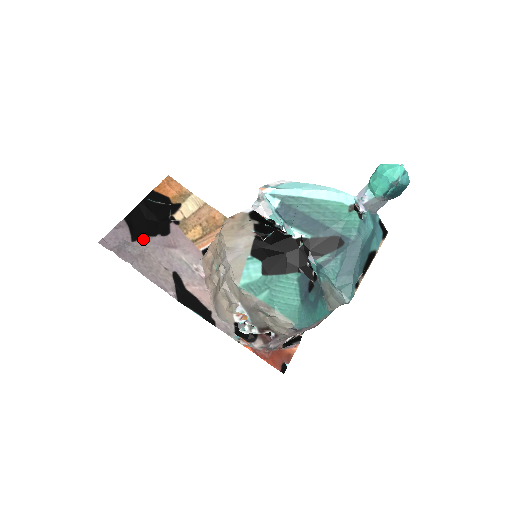
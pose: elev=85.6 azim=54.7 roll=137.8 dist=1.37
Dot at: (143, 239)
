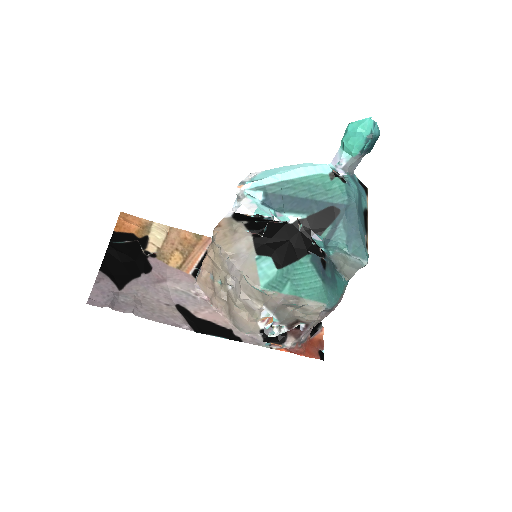
Dot at: (129, 284)
